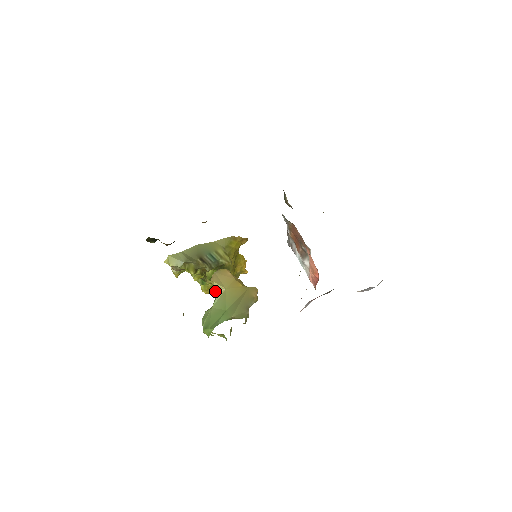
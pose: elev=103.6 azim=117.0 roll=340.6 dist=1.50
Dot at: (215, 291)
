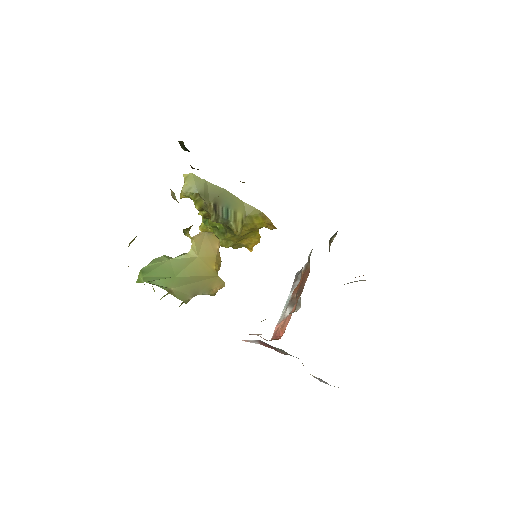
Dot at: occluded
